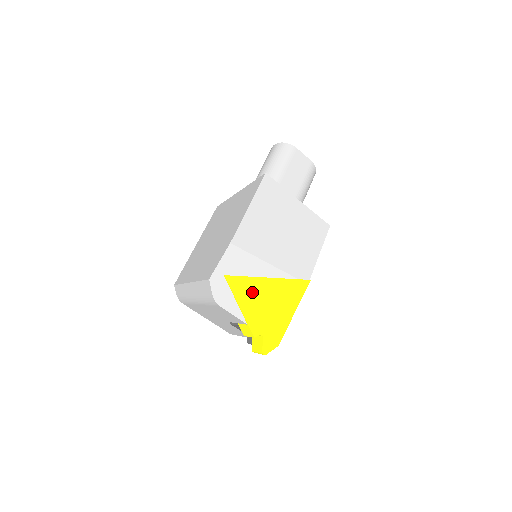
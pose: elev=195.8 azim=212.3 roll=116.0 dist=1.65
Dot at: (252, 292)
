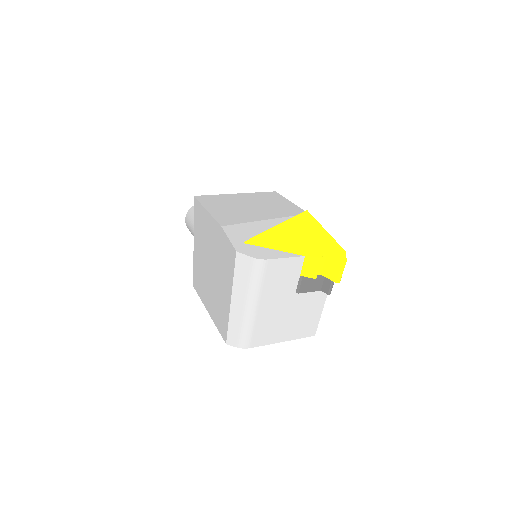
Dot at: (278, 238)
